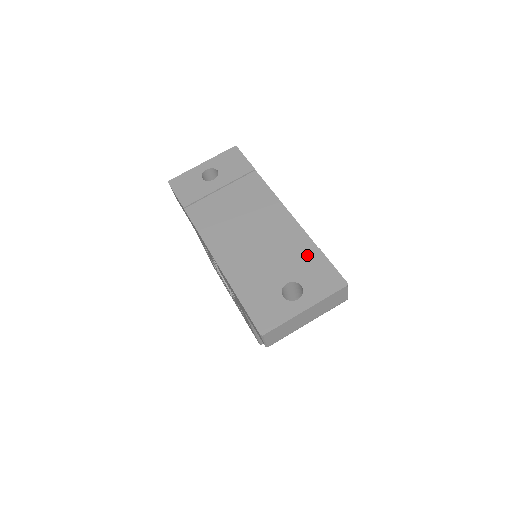
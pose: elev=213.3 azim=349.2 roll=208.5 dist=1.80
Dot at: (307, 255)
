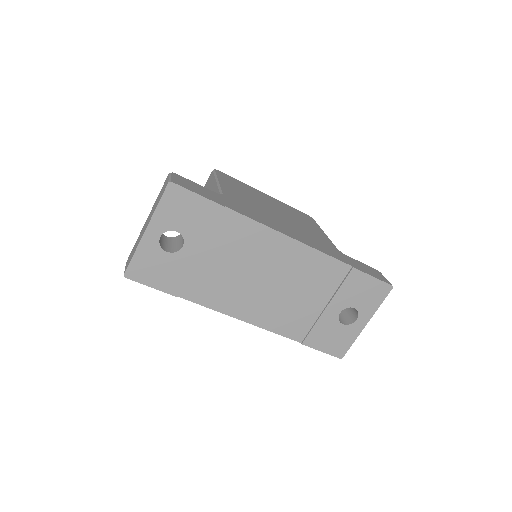
Dot at: (346, 280)
